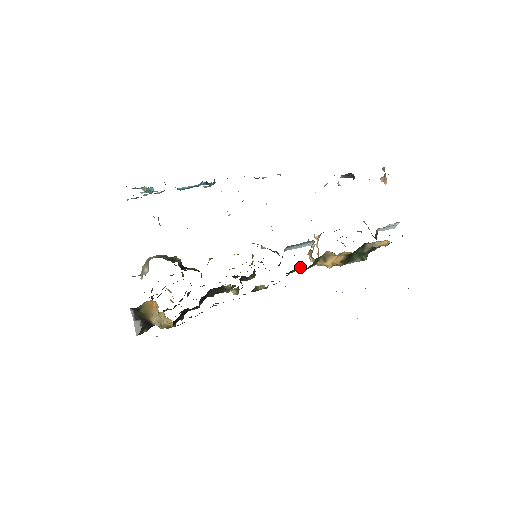
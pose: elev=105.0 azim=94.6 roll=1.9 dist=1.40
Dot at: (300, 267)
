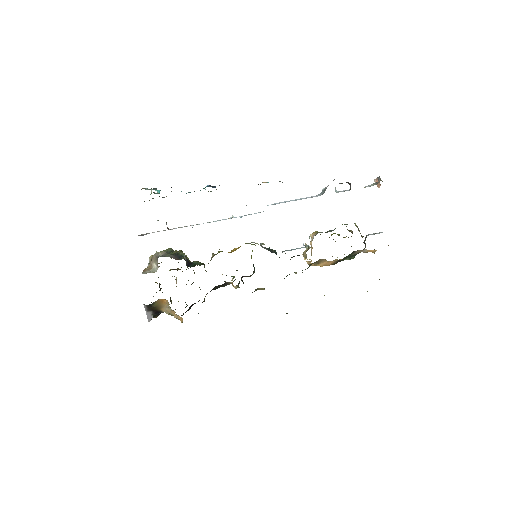
Dot at: (296, 272)
